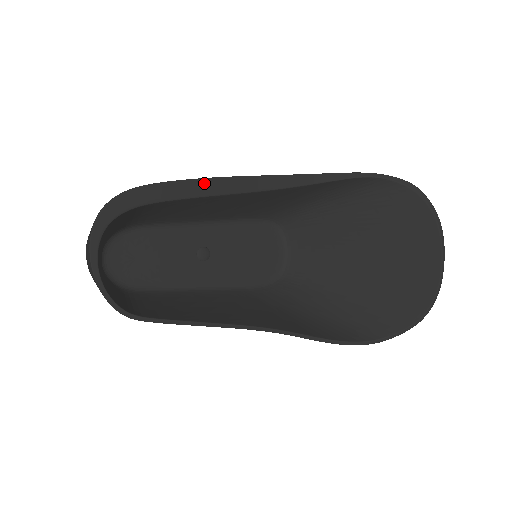
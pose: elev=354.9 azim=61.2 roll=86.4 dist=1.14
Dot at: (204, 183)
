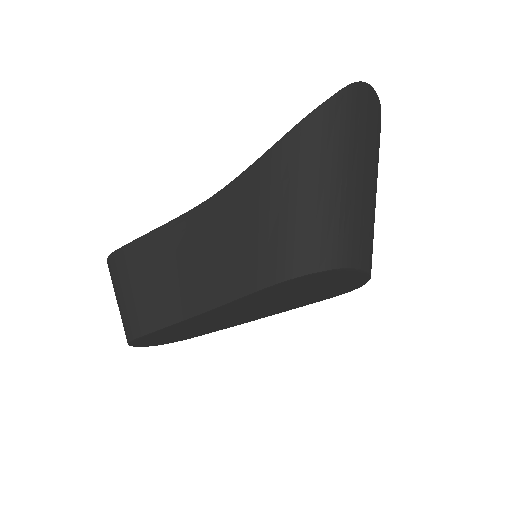
Dot at: occluded
